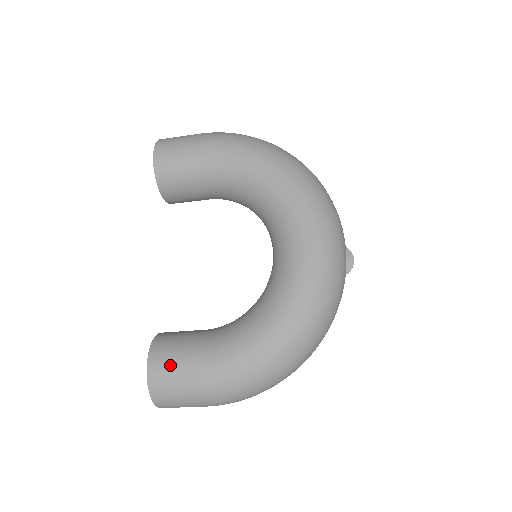
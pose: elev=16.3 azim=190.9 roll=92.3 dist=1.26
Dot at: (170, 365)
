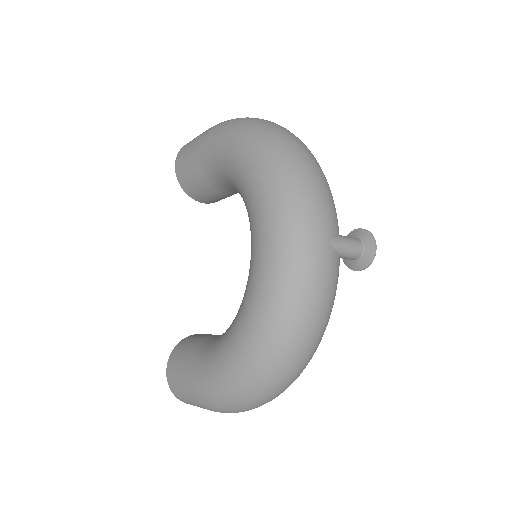
Dot at: (177, 370)
